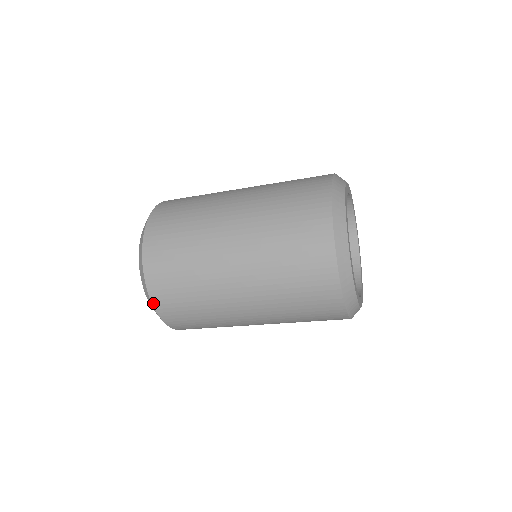
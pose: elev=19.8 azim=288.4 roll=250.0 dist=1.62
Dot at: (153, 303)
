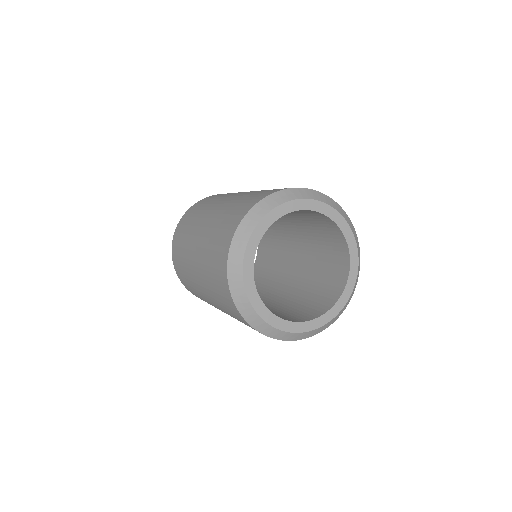
Dot at: occluded
